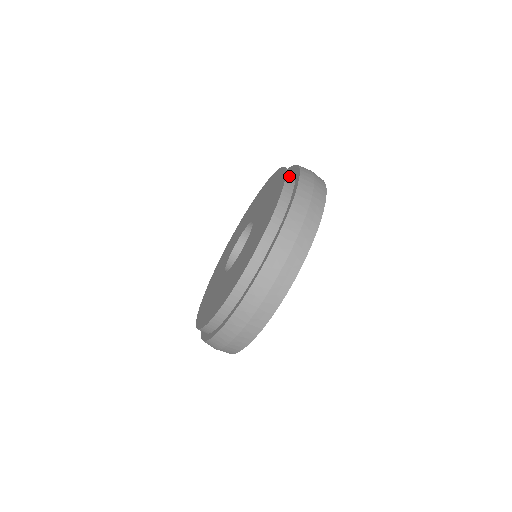
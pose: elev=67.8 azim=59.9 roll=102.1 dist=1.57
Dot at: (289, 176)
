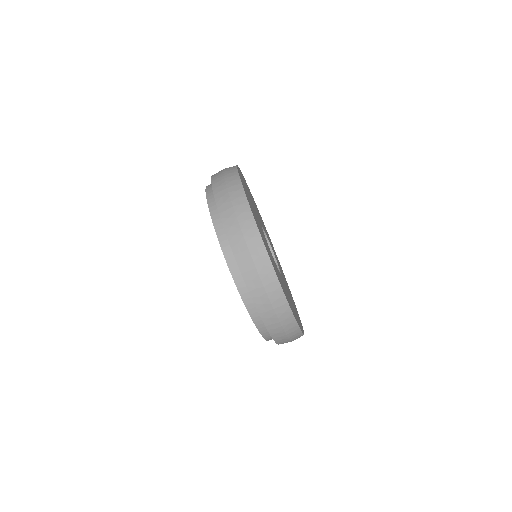
Dot at: (217, 227)
